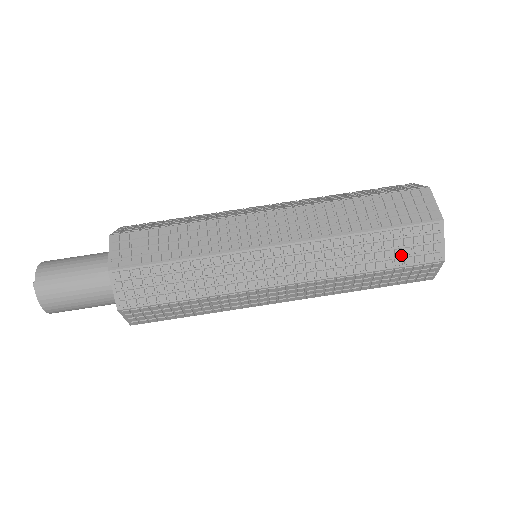
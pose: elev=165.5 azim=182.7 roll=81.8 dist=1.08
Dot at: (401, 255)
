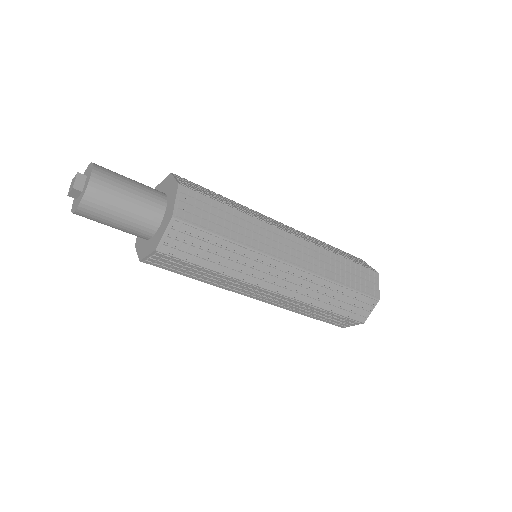
Dot at: (359, 283)
